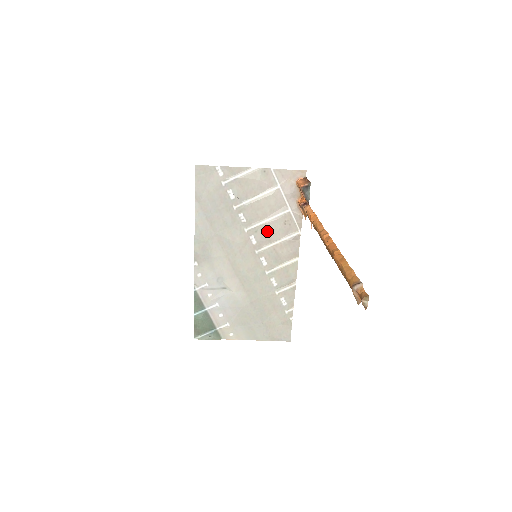
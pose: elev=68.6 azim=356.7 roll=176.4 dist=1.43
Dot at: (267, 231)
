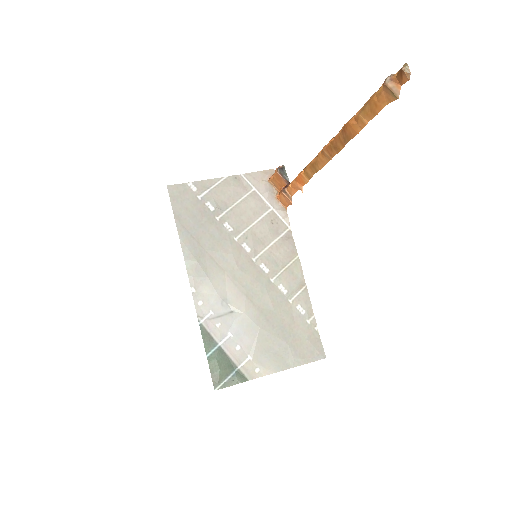
Dot at: (257, 235)
